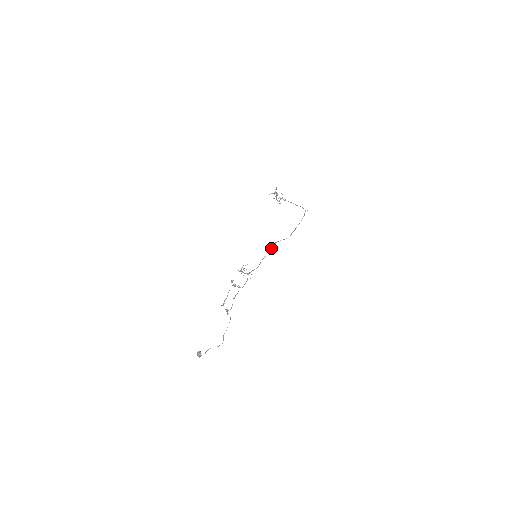
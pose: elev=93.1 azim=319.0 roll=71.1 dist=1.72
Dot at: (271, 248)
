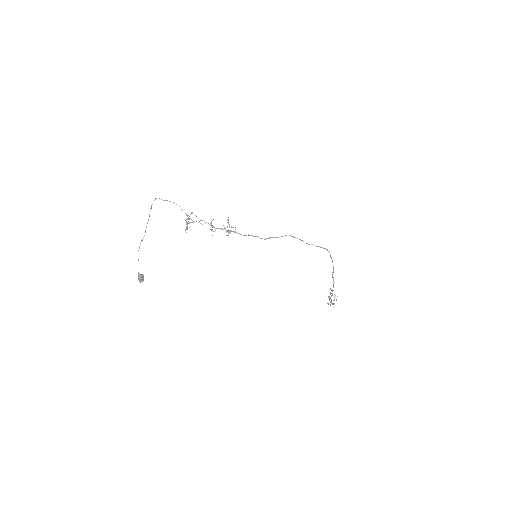
Dot at: (268, 238)
